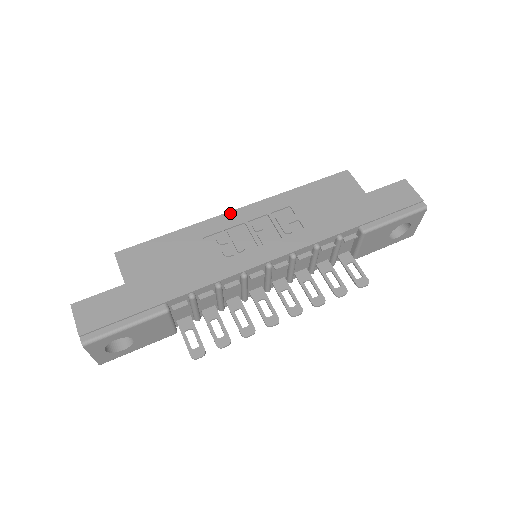
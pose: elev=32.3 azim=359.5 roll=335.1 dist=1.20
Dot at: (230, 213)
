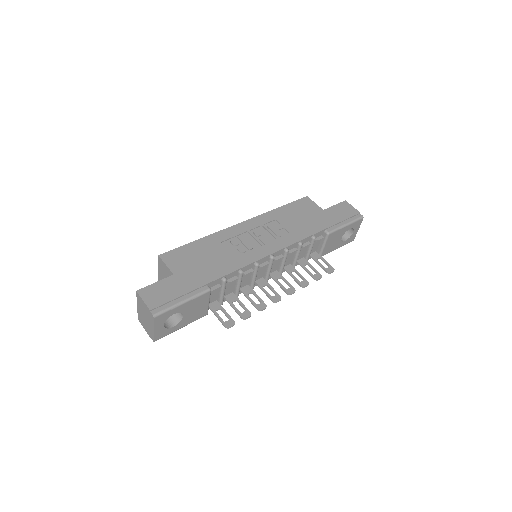
Dot at: (236, 226)
